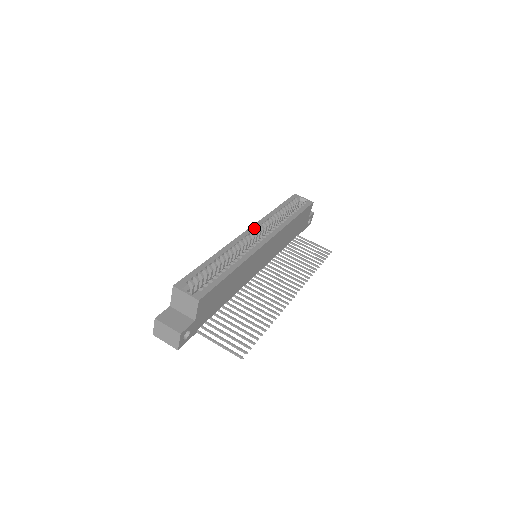
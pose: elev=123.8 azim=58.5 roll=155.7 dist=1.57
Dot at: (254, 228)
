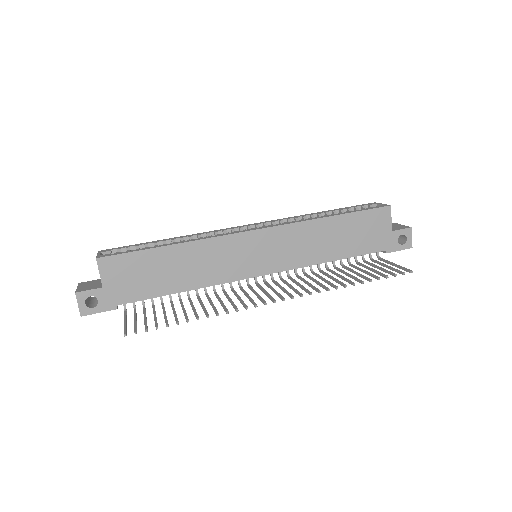
Dot at: (259, 223)
